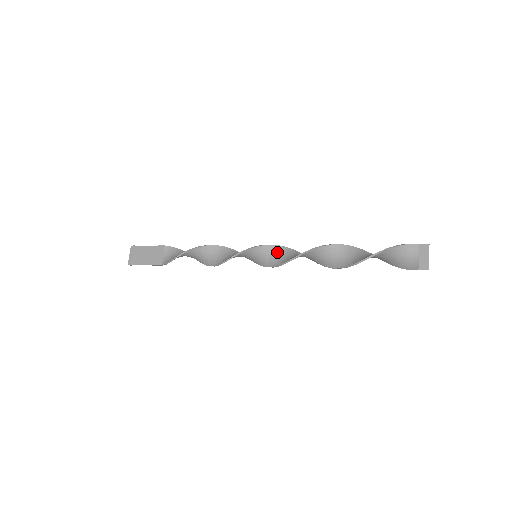
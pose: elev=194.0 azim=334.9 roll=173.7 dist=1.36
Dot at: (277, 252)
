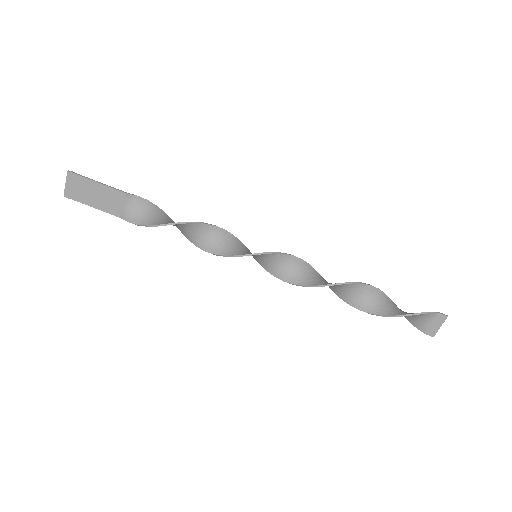
Dot at: (284, 262)
